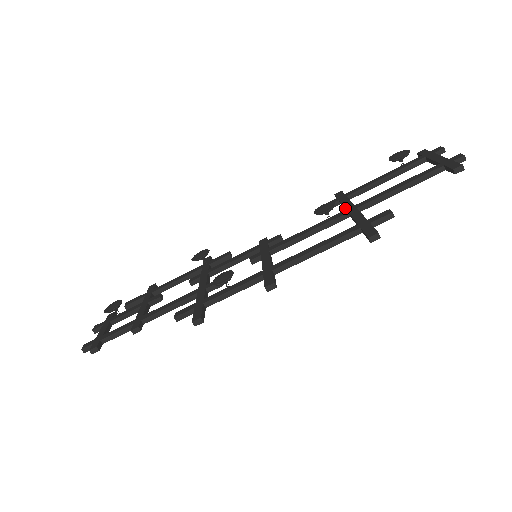
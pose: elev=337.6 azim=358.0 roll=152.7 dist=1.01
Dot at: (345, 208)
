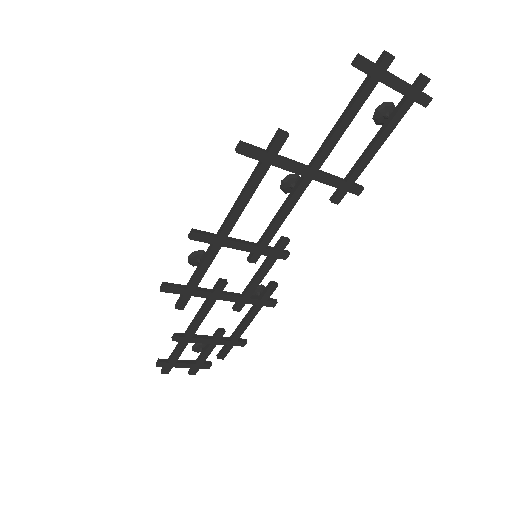
Dot at: (313, 177)
